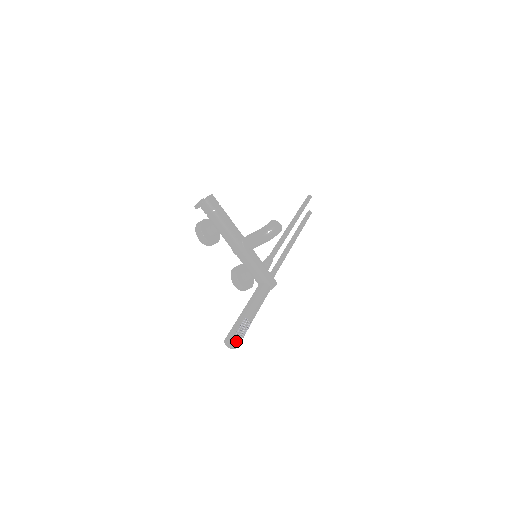
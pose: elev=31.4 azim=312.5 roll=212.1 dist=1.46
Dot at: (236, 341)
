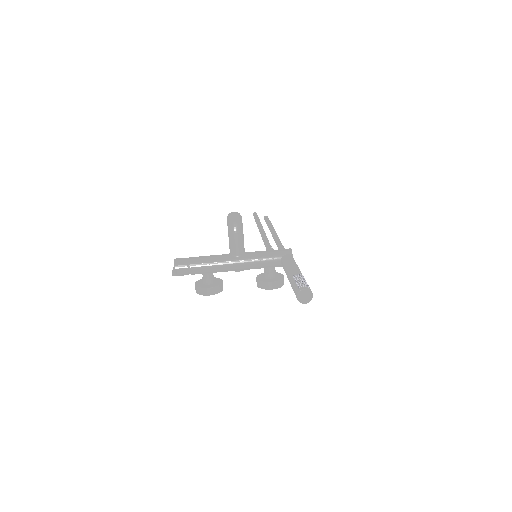
Dot at: (304, 289)
